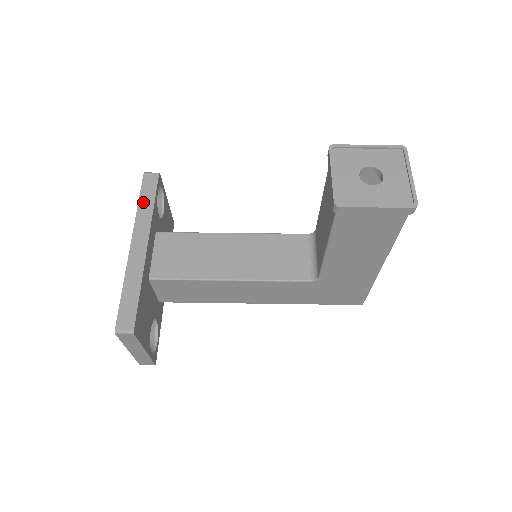
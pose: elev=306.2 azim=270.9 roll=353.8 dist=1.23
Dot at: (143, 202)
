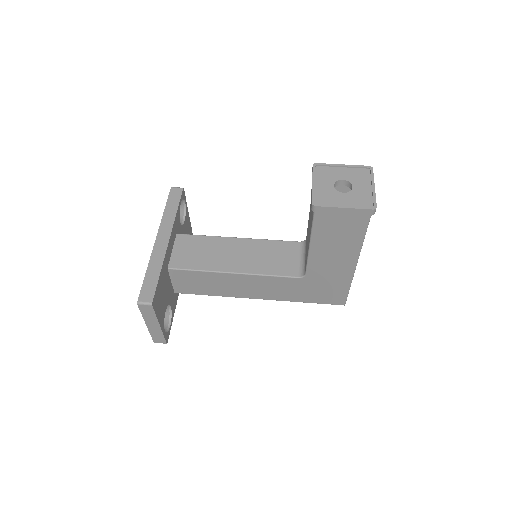
Dot at: (168, 209)
